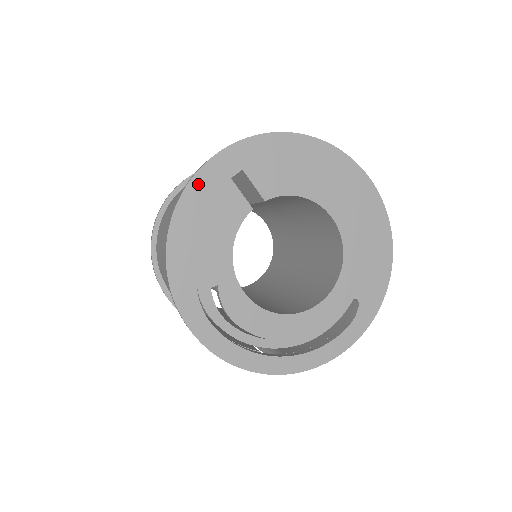
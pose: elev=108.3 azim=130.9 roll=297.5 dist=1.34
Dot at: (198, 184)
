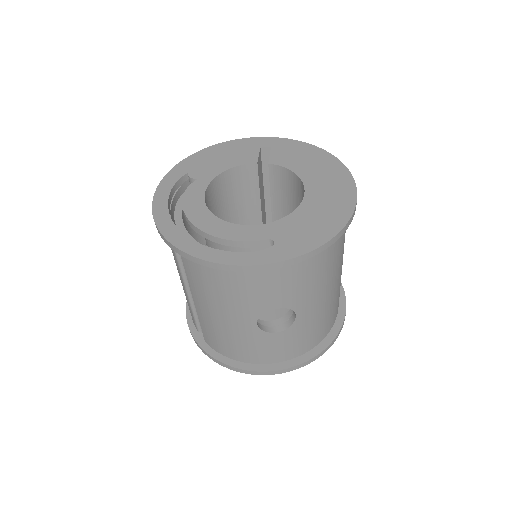
Dot at: (241, 142)
